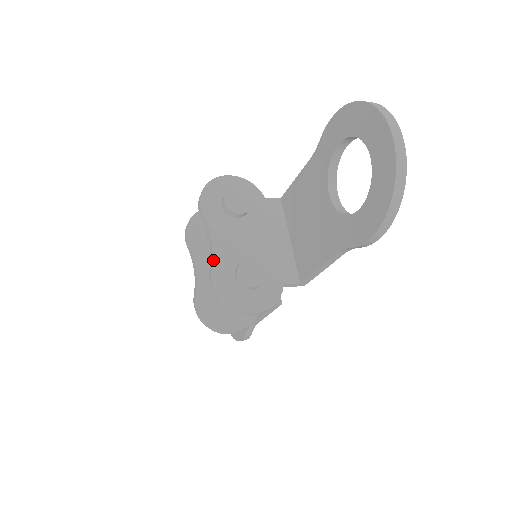
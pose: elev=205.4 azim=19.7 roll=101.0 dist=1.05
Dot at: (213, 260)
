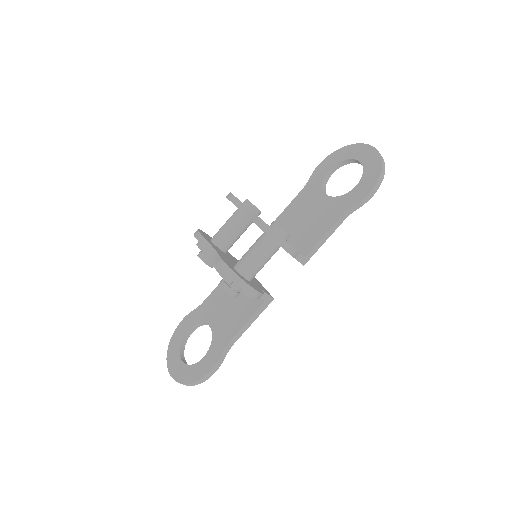
Dot at: (255, 214)
